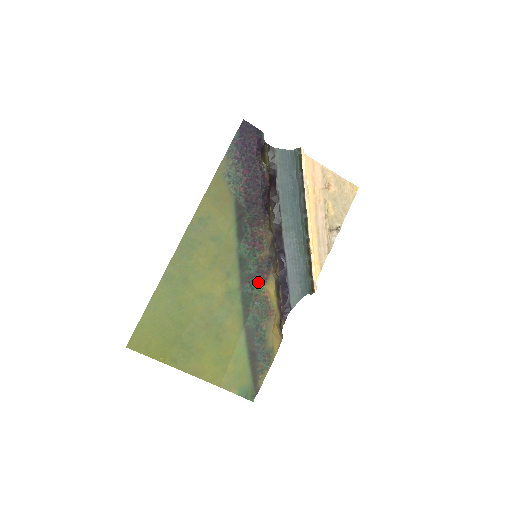
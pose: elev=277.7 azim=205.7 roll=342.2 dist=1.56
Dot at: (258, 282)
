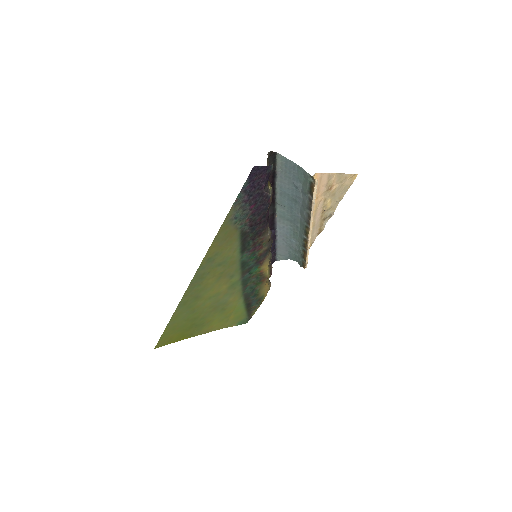
Dot at: (256, 268)
